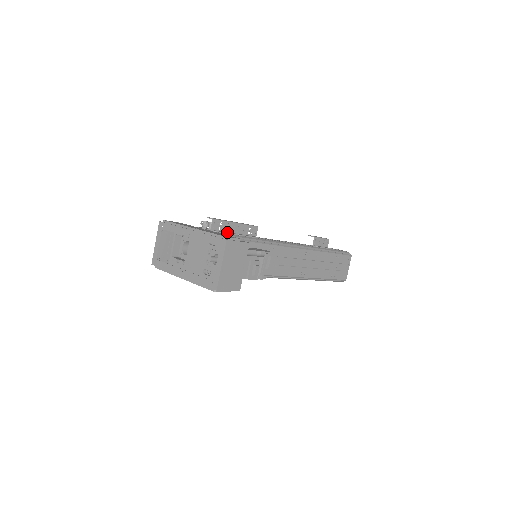
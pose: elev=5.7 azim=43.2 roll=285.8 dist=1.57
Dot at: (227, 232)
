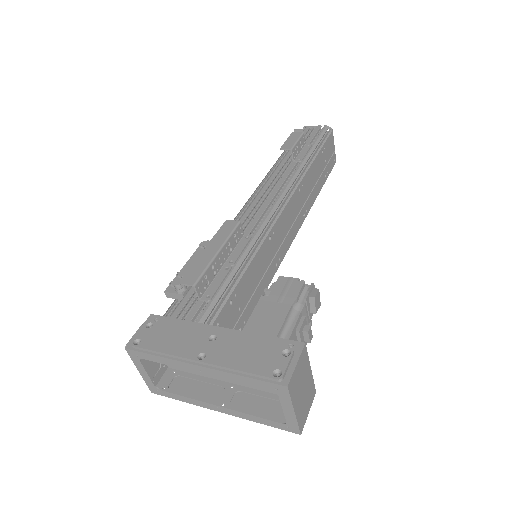
Dot at: (218, 278)
